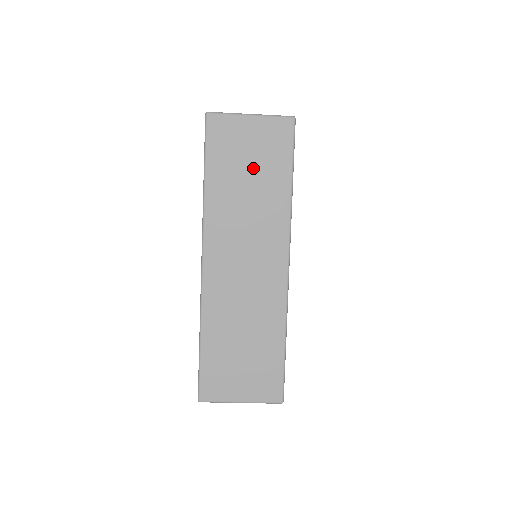
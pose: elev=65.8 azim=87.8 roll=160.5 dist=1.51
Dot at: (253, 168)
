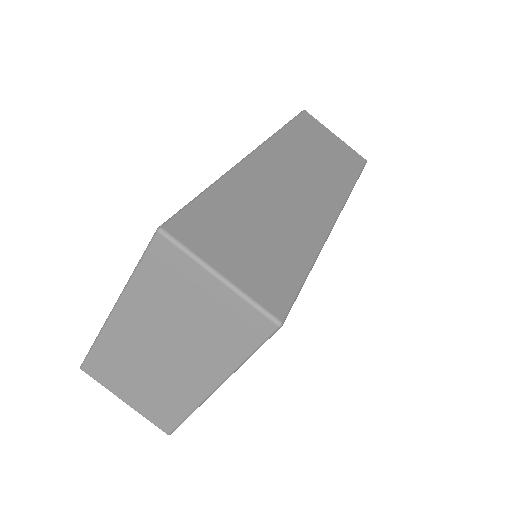
Dot at: (328, 152)
